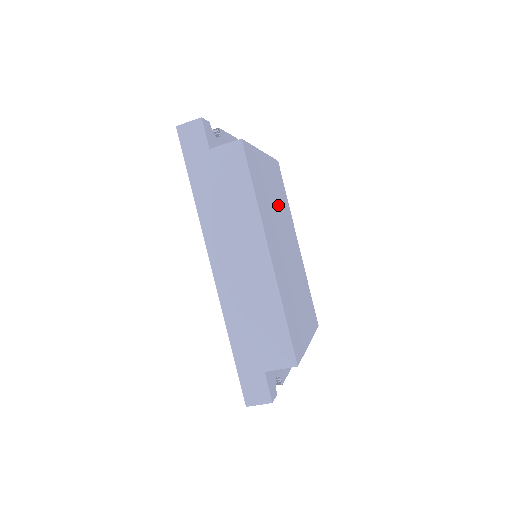
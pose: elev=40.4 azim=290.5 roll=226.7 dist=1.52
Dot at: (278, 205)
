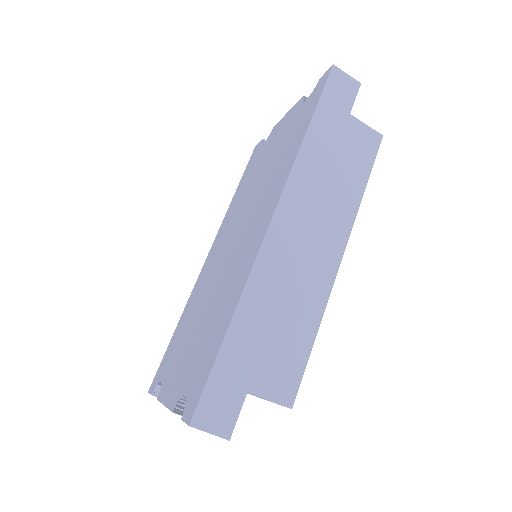
Dot at: occluded
